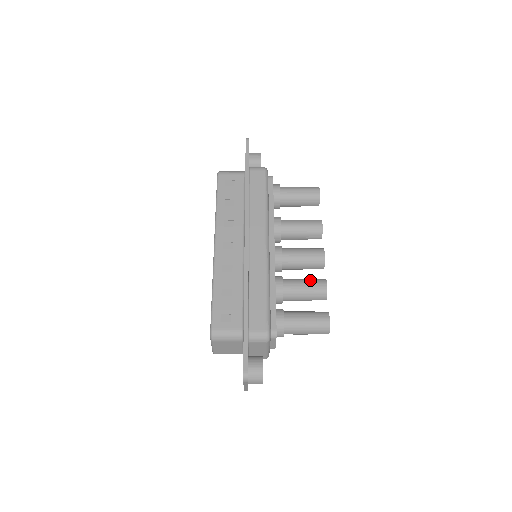
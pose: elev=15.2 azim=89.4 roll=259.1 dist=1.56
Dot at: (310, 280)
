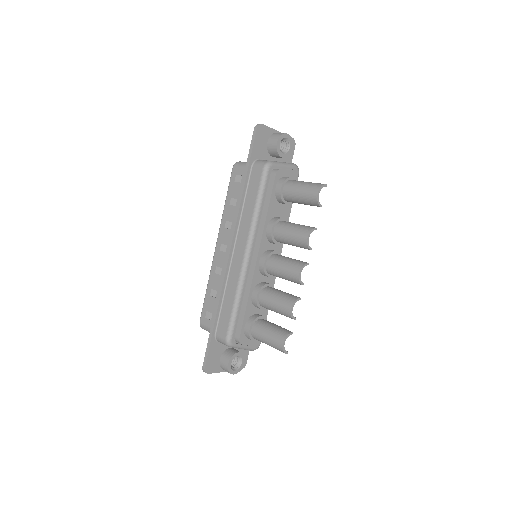
Dot at: (281, 297)
